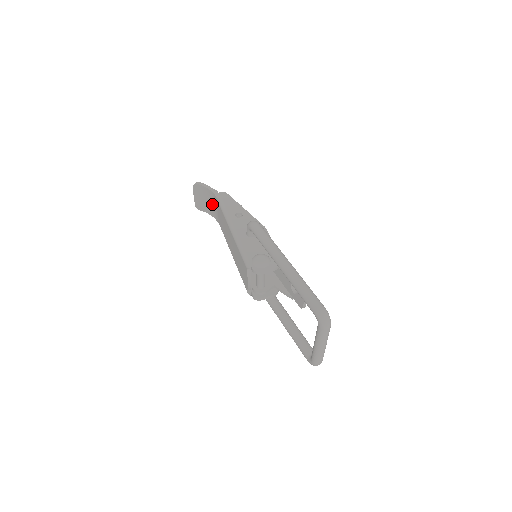
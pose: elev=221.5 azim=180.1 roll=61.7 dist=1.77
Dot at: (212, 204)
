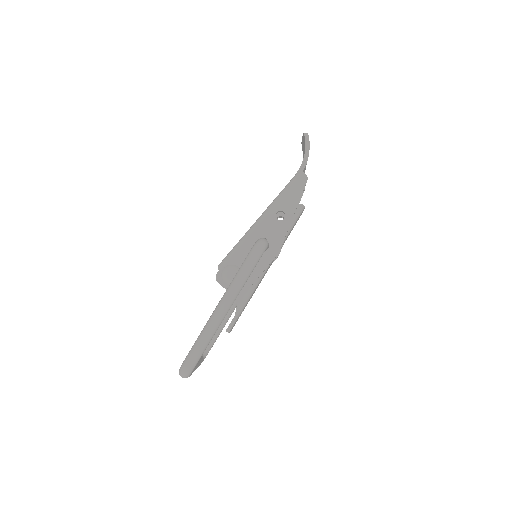
Dot at: occluded
